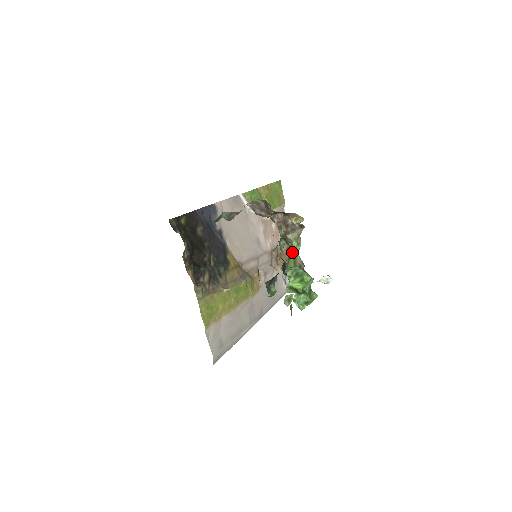
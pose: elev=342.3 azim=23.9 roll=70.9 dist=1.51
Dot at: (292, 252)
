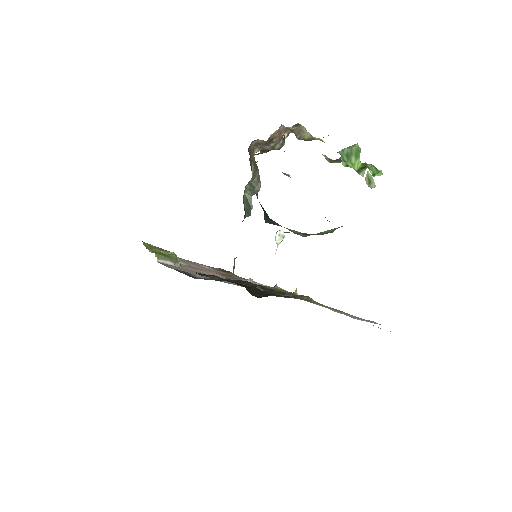
Dot at: occluded
